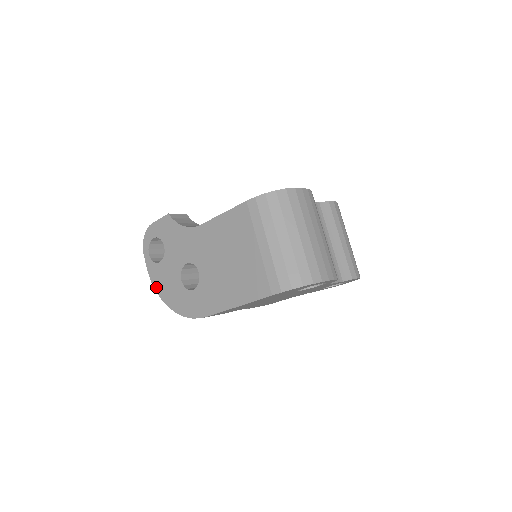
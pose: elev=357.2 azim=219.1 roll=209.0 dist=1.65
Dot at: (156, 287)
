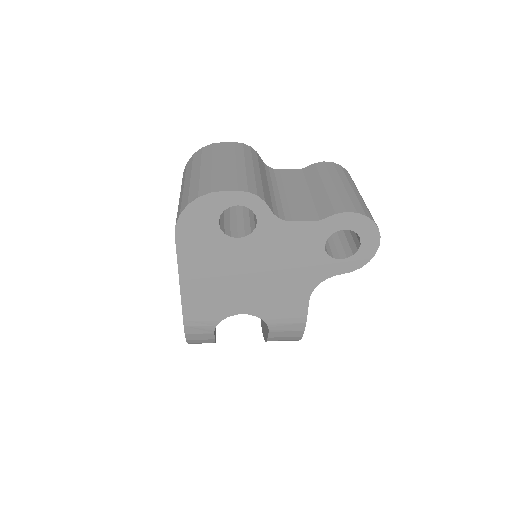
Dot at: occluded
